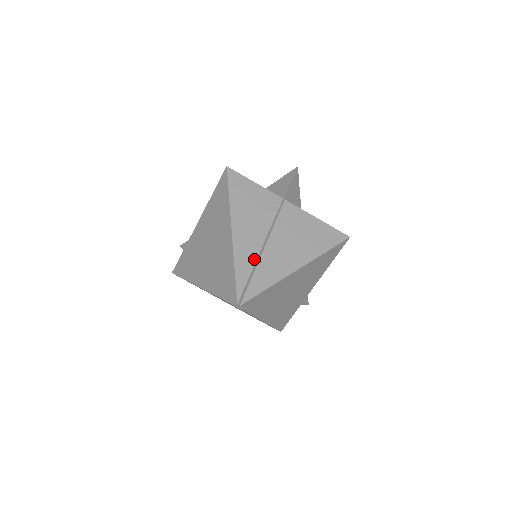
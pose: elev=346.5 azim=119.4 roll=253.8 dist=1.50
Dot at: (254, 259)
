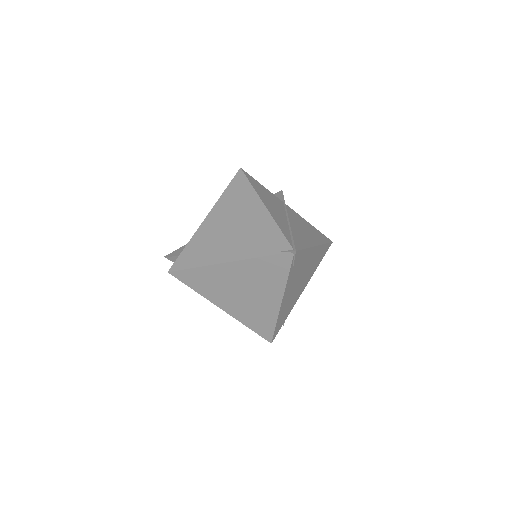
Dot at: (287, 227)
